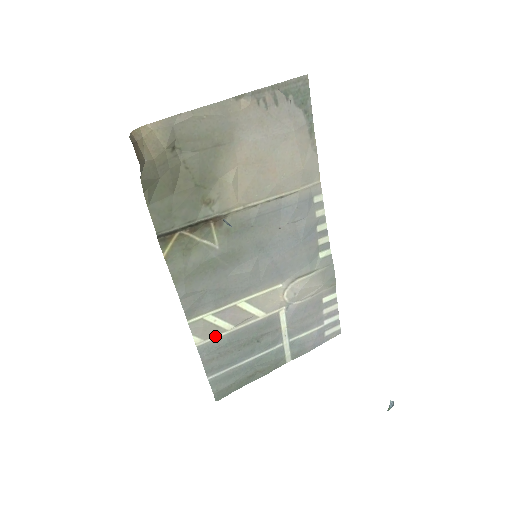
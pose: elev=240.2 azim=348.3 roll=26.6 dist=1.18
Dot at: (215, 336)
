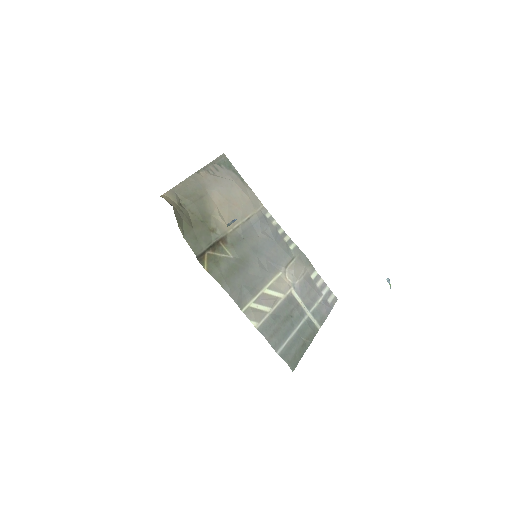
Dot at: (263, 318)
